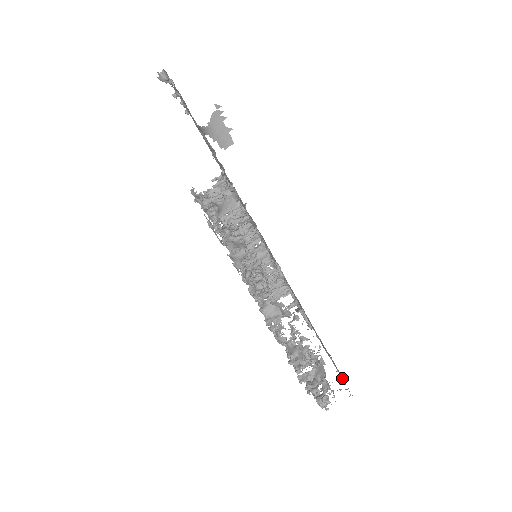
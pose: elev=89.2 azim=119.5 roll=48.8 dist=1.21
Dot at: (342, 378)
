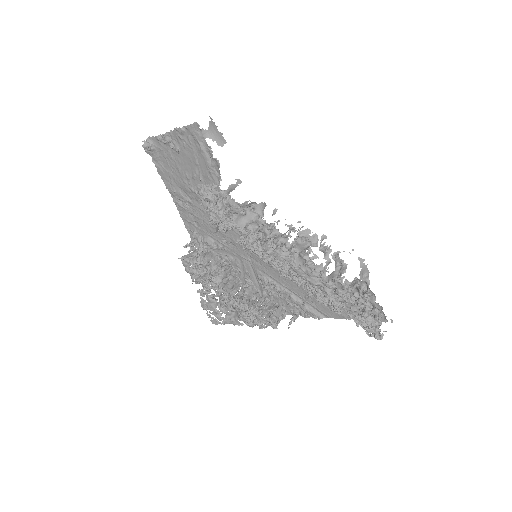
Dot at: occluded
